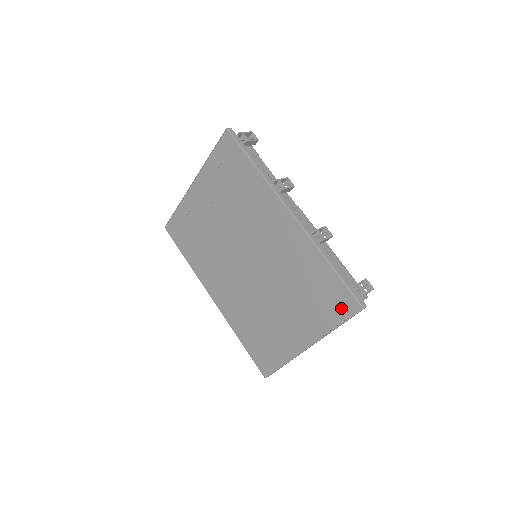
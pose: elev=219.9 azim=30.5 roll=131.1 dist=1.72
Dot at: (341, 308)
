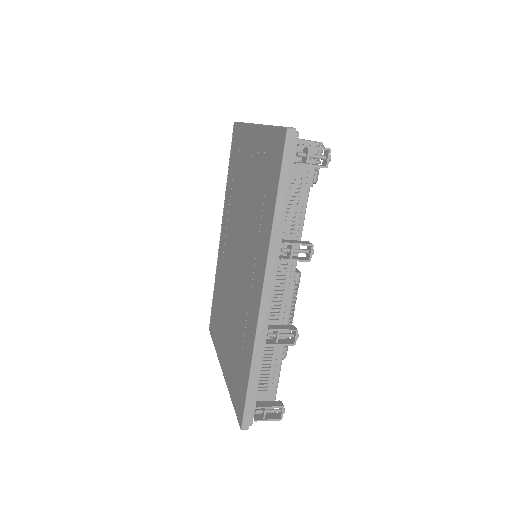
Dot at: (238, 401)
